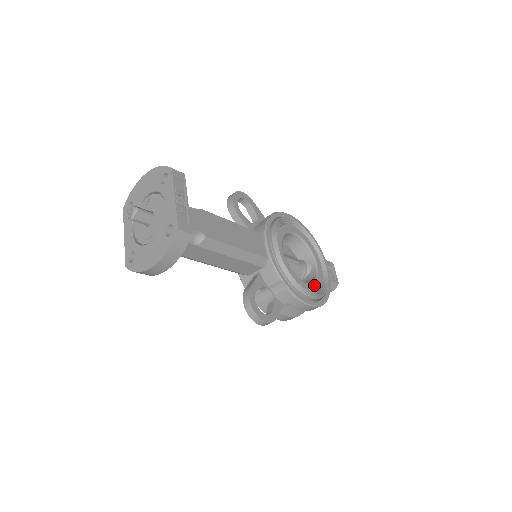
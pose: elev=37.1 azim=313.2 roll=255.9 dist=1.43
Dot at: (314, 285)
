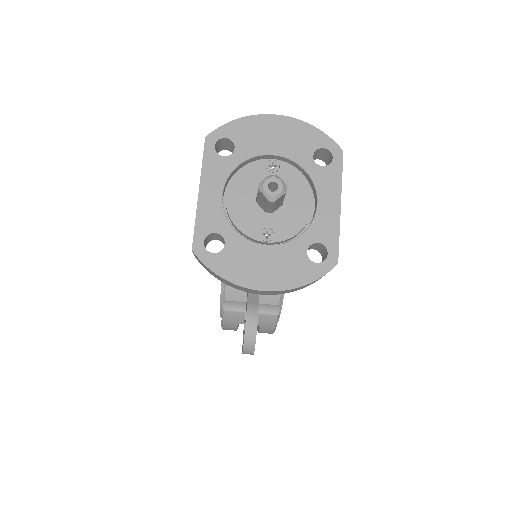
Dot at: occluded
